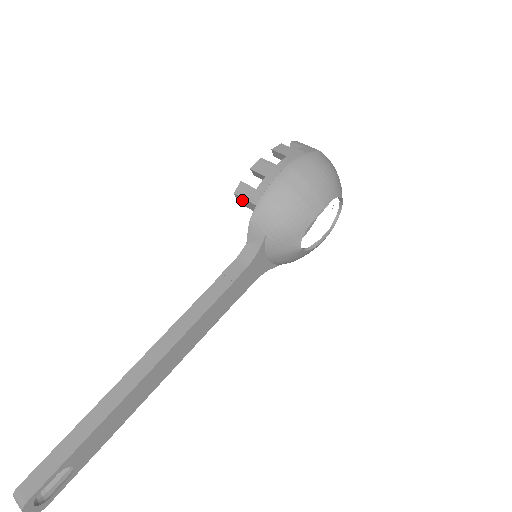
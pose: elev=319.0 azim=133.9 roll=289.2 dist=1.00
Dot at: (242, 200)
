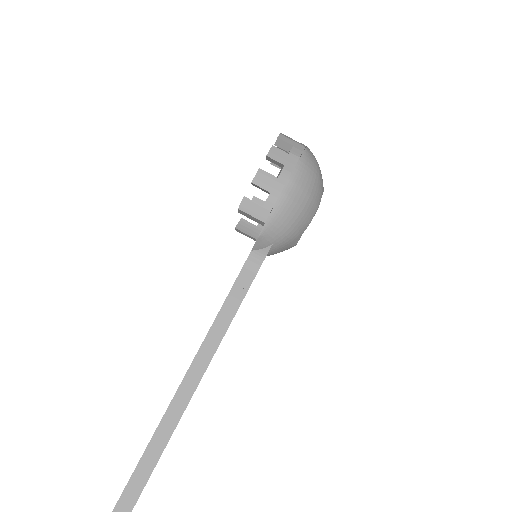
Dot at: (246, 214)
